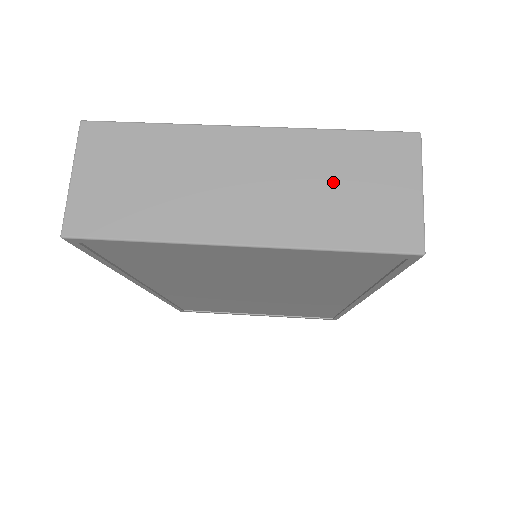
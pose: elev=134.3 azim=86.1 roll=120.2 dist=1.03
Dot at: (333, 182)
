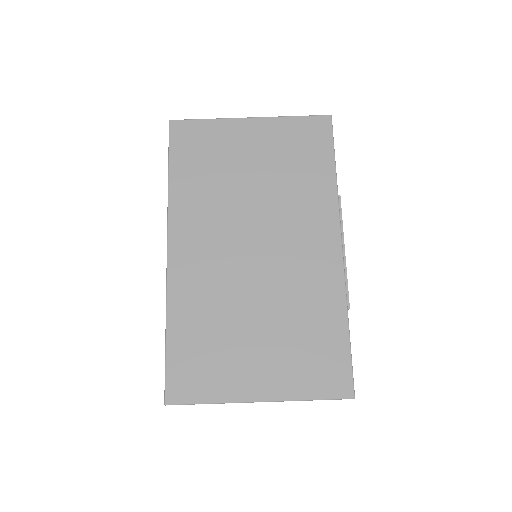
Dot at: occluded
